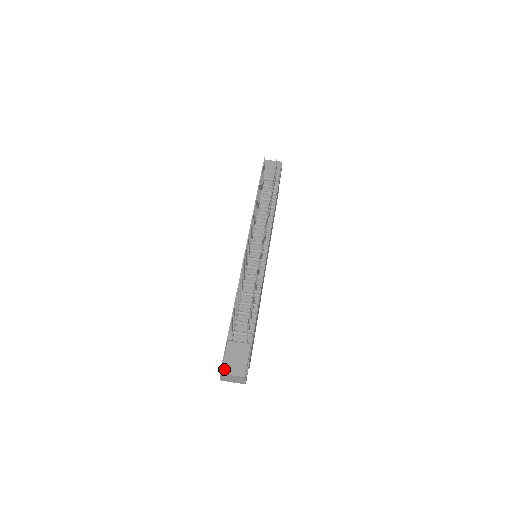
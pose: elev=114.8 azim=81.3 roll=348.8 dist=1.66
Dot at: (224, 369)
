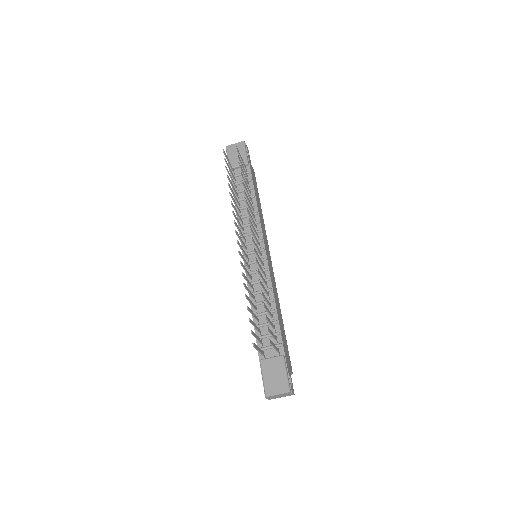
Dot at: (267, 391)
